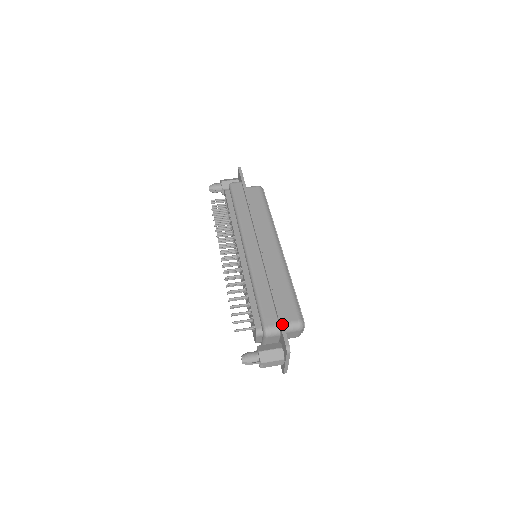
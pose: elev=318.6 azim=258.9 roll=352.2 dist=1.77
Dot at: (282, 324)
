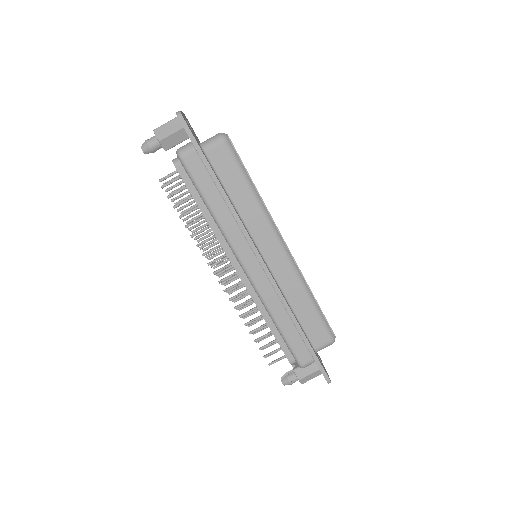
Dot at: (318, 362)
